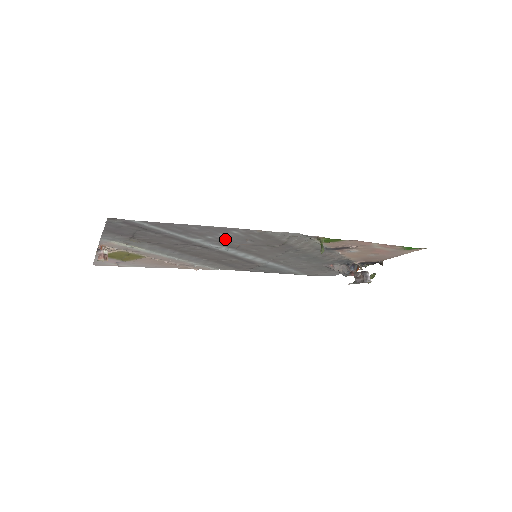
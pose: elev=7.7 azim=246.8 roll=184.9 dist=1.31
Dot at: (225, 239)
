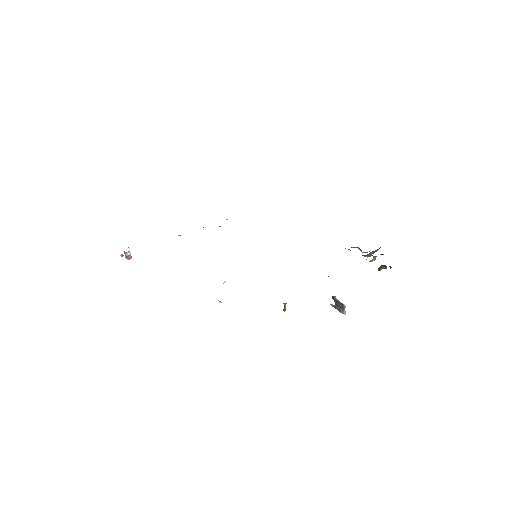
Dot at: occluded
